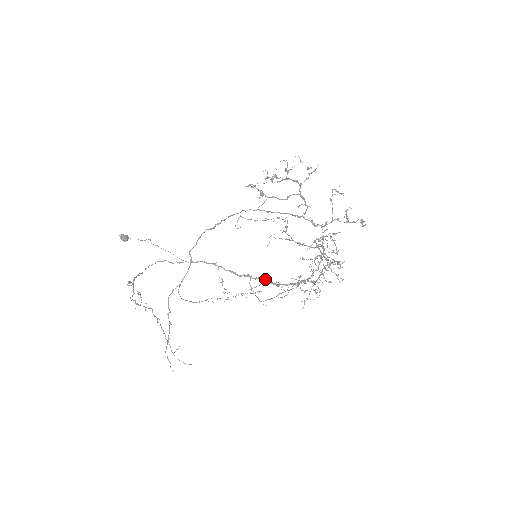
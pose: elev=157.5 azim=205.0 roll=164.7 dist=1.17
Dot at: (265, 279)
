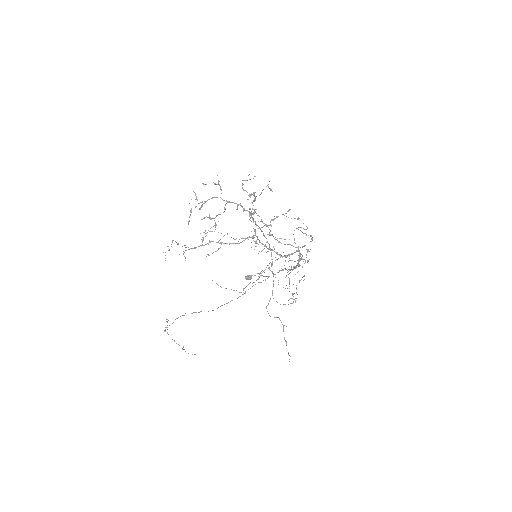
Dot at: occluded
